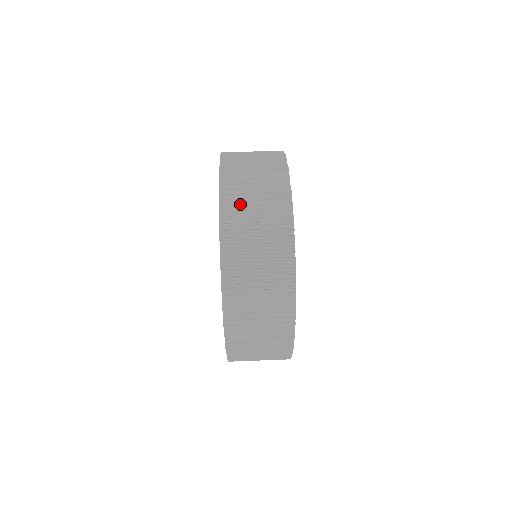
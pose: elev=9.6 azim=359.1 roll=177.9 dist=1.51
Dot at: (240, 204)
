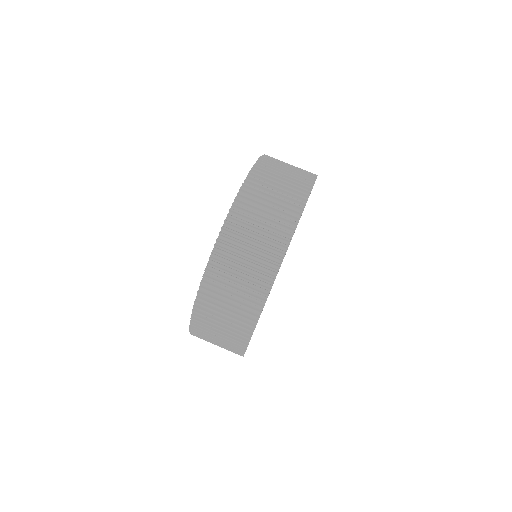
Dot at: (279, 160)
